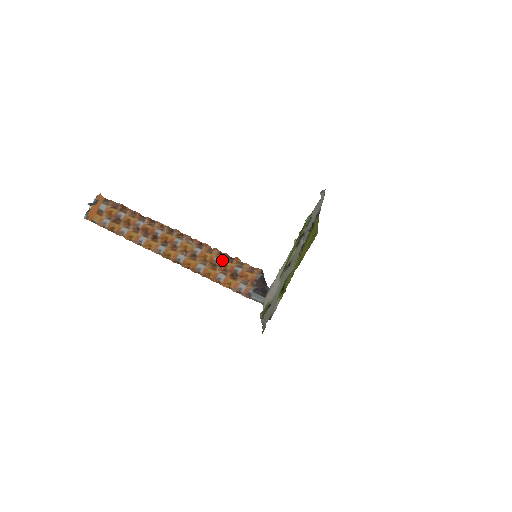
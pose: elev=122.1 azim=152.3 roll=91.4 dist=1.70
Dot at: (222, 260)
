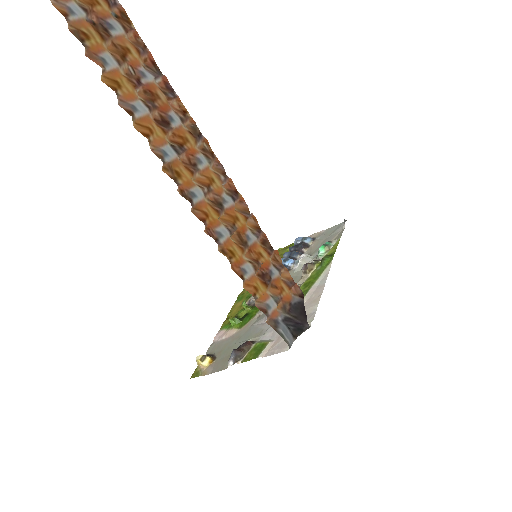
Dot at: (257, 241)
